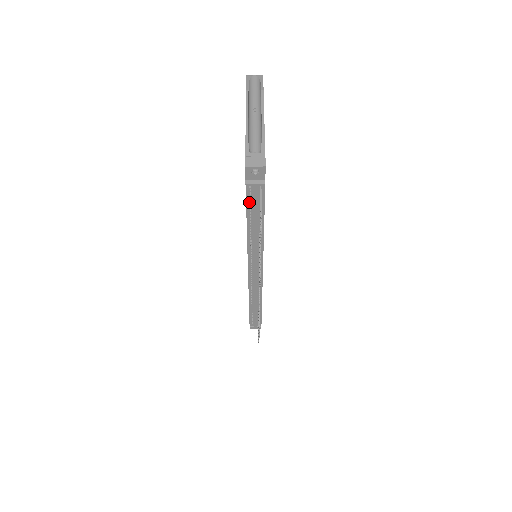
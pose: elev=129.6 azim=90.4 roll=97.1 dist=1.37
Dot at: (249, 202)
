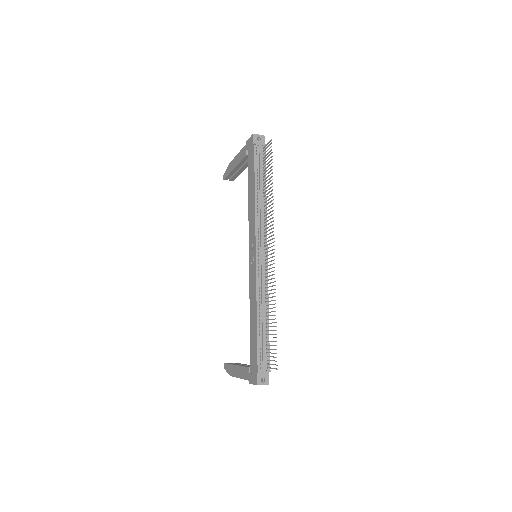
Dot at: (256, 162)
